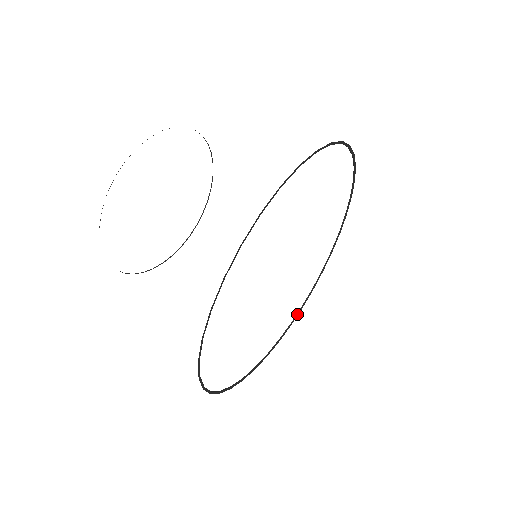
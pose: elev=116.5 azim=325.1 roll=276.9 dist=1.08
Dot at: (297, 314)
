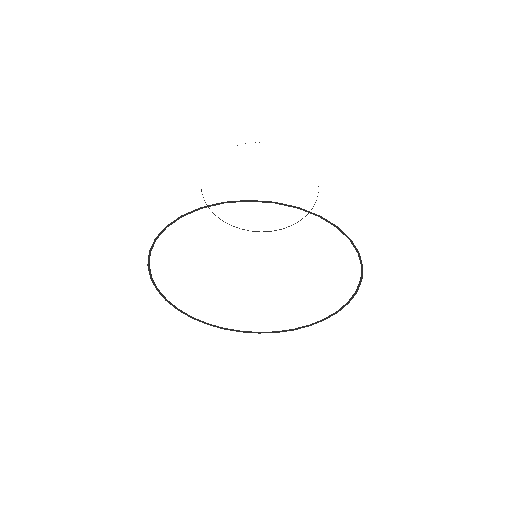
Dot at: (268, 332)
